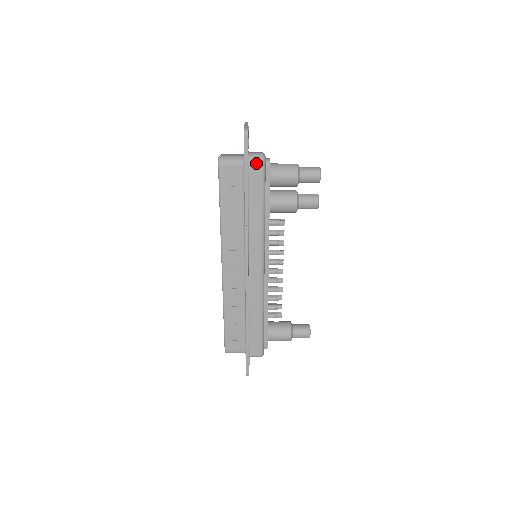
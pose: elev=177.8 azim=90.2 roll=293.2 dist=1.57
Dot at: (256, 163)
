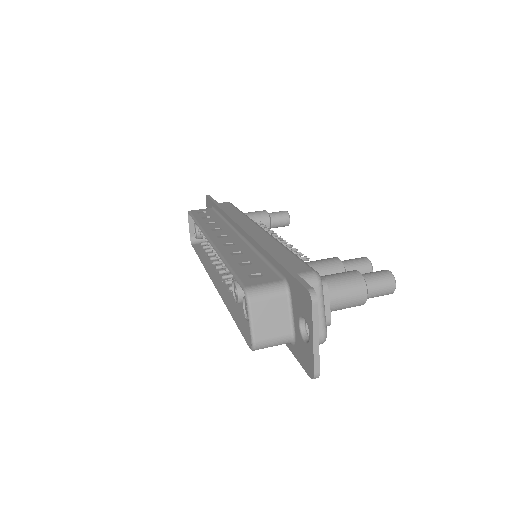
Dot at: occluded
